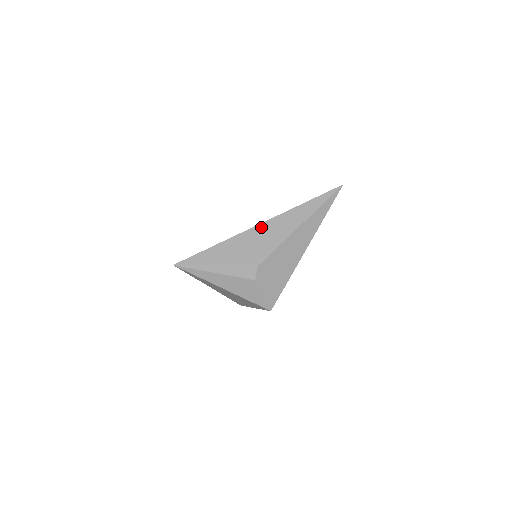
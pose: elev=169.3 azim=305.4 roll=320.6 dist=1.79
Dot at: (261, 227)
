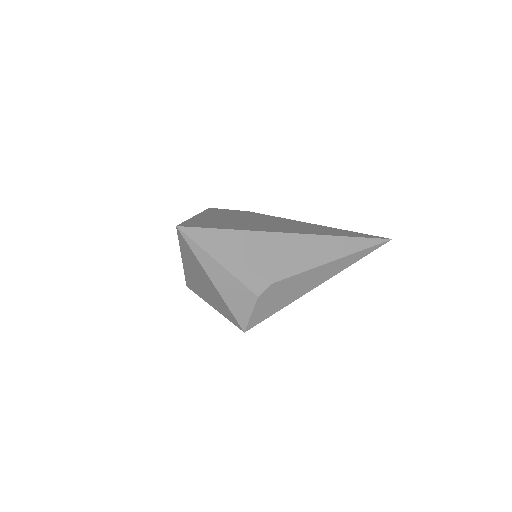
Dot at: (297, 238)
